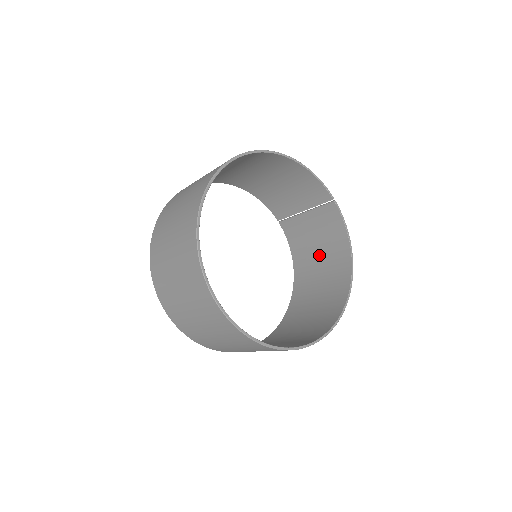
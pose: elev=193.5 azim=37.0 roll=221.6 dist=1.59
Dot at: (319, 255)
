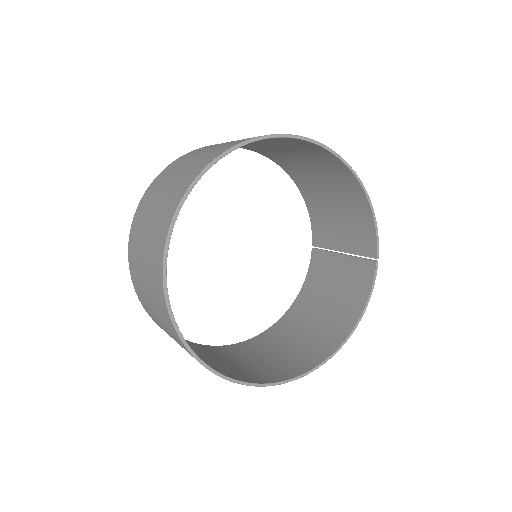
Dot at: (325, 306)
